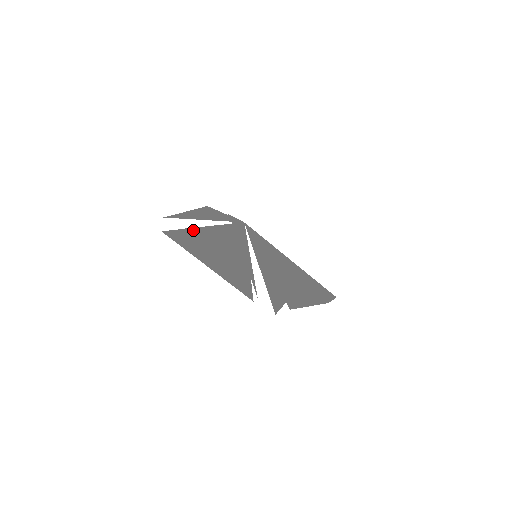
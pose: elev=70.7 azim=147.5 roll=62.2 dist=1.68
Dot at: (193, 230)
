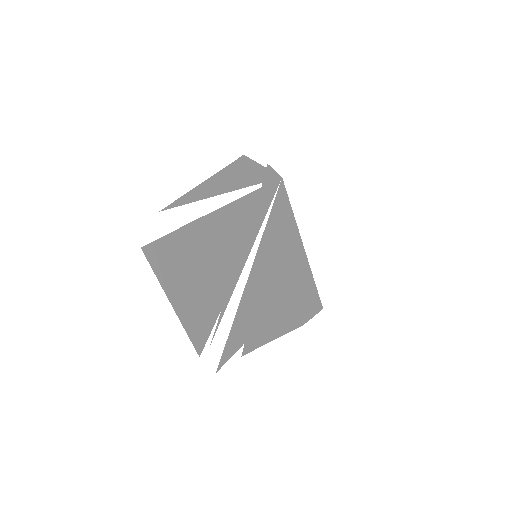
Dot at: (191, 227)
